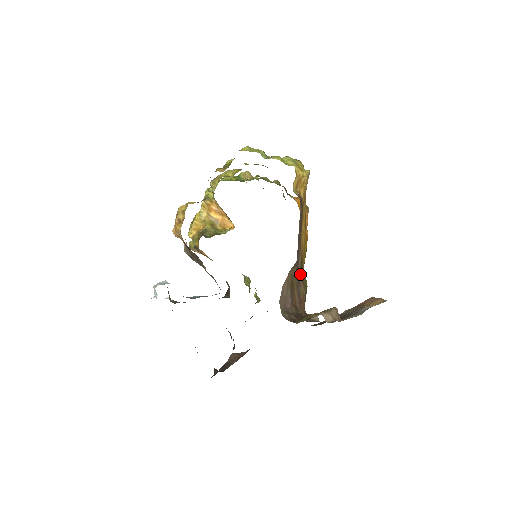
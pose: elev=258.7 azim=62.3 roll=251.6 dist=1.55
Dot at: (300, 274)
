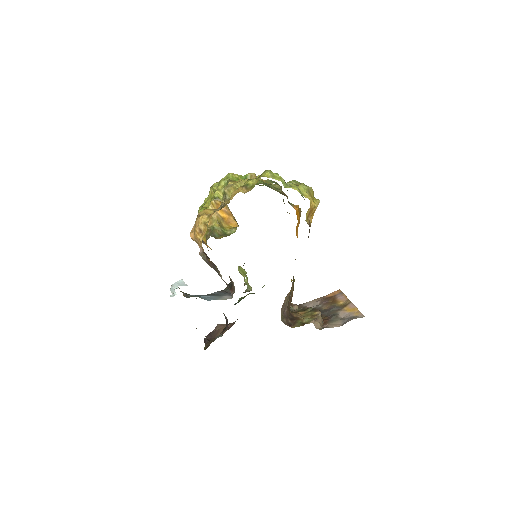
Dot at: occluded
